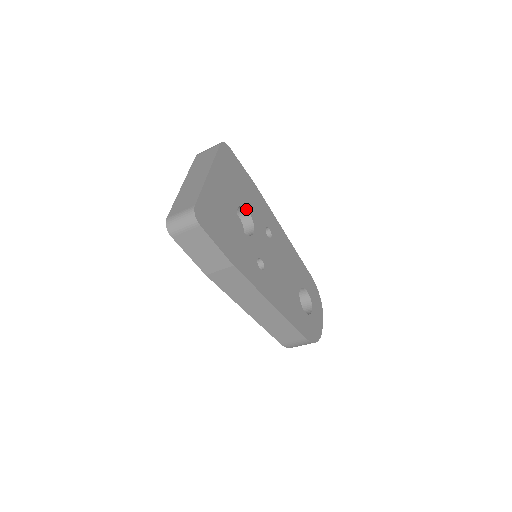
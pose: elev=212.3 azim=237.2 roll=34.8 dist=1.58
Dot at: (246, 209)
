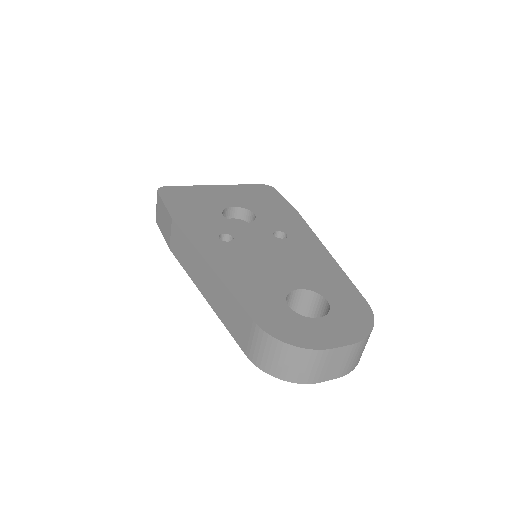
Dot at: (253, 213)
